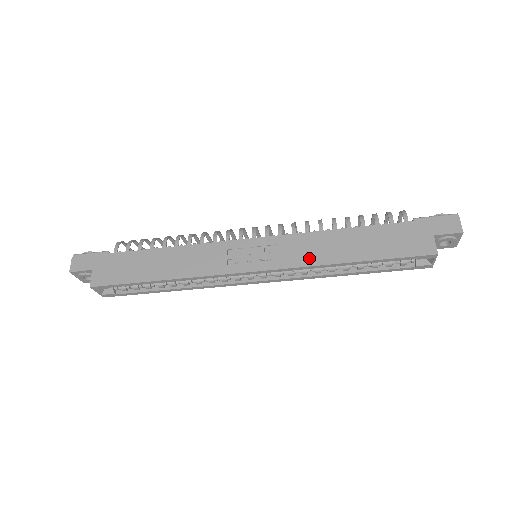
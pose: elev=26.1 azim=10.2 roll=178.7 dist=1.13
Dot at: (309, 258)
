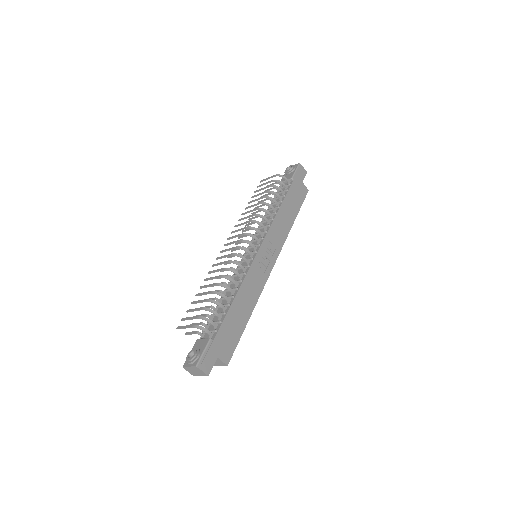
Dot at: (283, 235)
